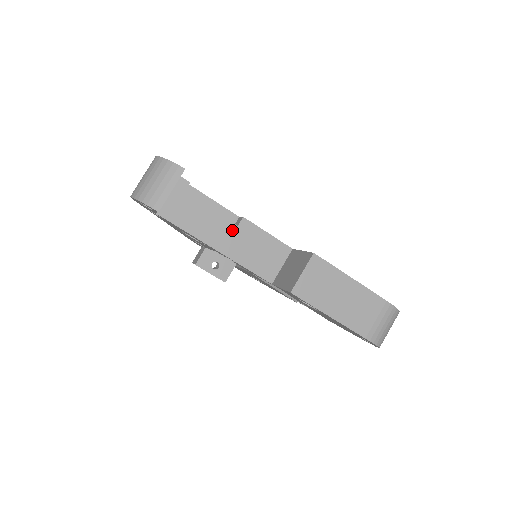
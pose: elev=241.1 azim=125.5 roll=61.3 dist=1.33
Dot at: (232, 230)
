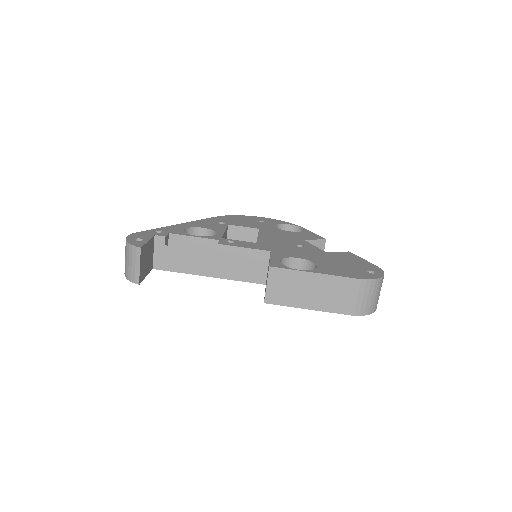
Dot at: (214, 257)
